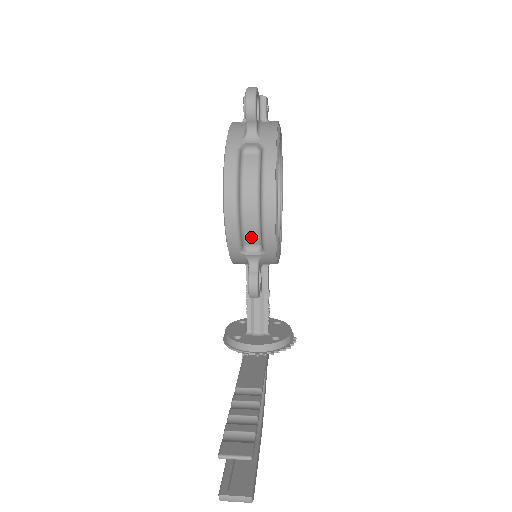
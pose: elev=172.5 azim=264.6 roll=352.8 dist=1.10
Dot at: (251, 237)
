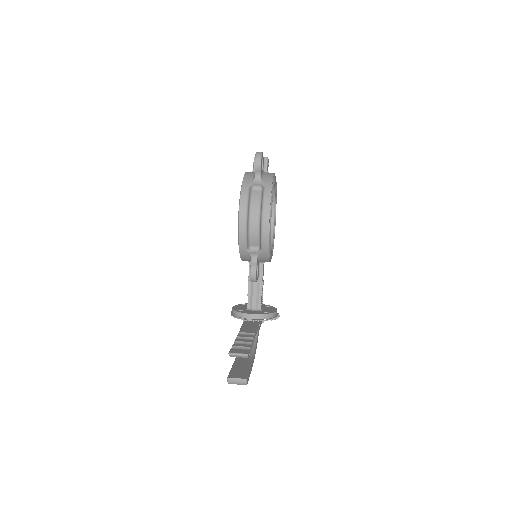
Dot at: (254, 241)
